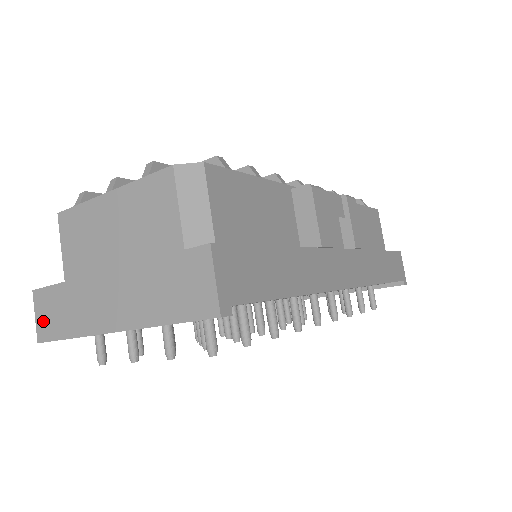
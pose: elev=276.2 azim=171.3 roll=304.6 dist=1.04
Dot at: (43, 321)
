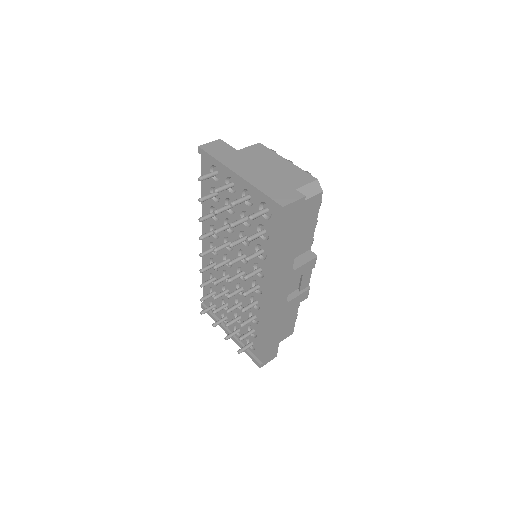
Dot at: (211, 146)
